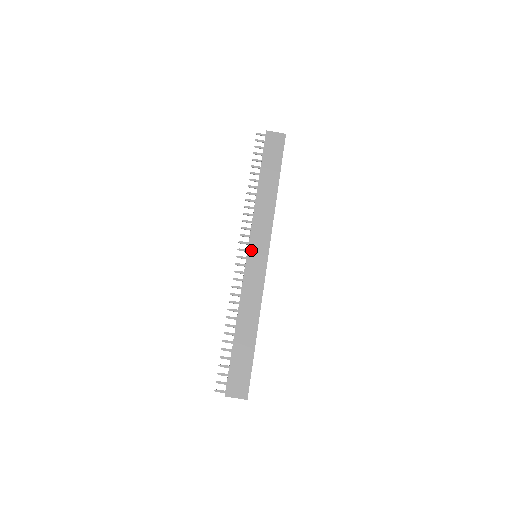
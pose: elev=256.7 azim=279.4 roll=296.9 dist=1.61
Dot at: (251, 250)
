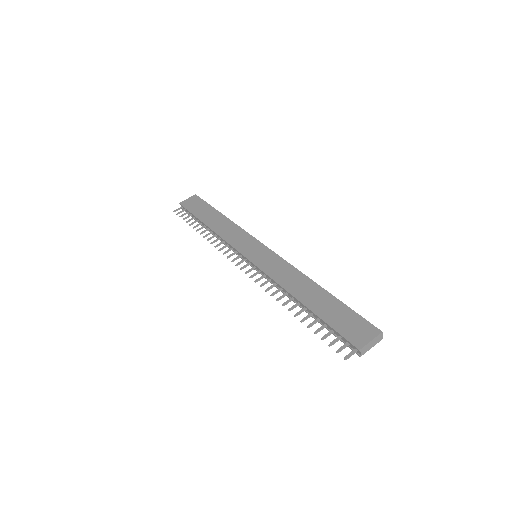
Dot at: (247, 254)
